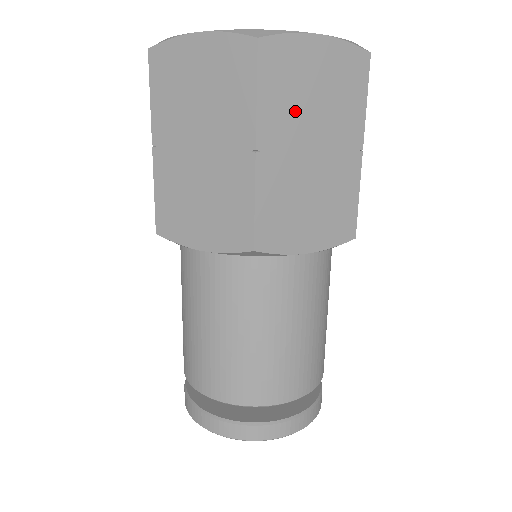
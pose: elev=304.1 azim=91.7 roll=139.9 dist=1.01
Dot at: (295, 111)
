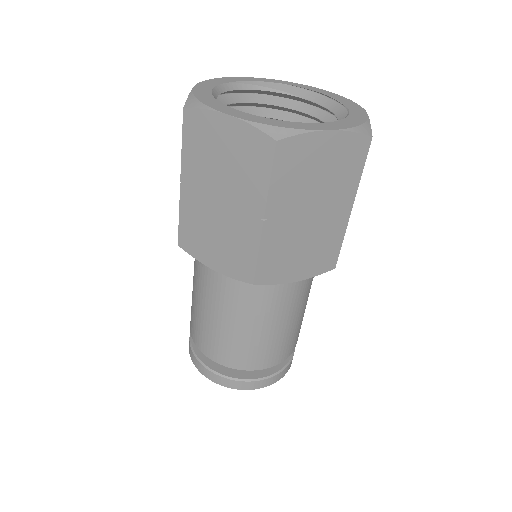
Dot at: (300, 188)
